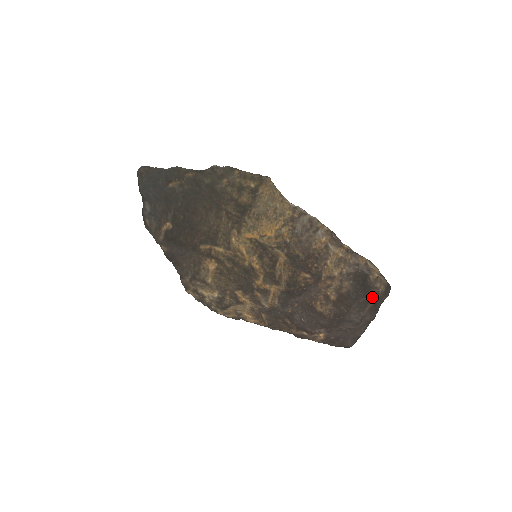
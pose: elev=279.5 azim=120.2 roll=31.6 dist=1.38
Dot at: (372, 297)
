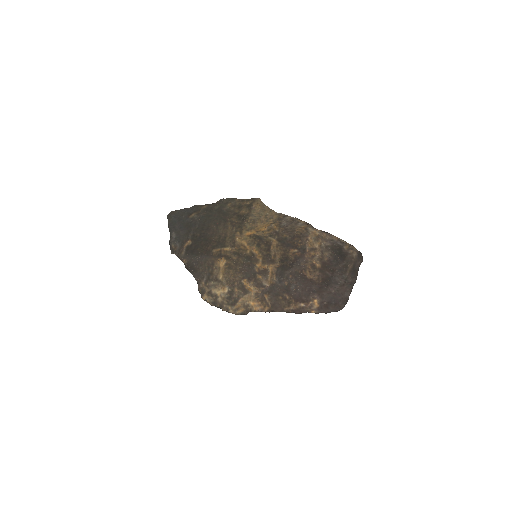
Dot at: (349, 262)
